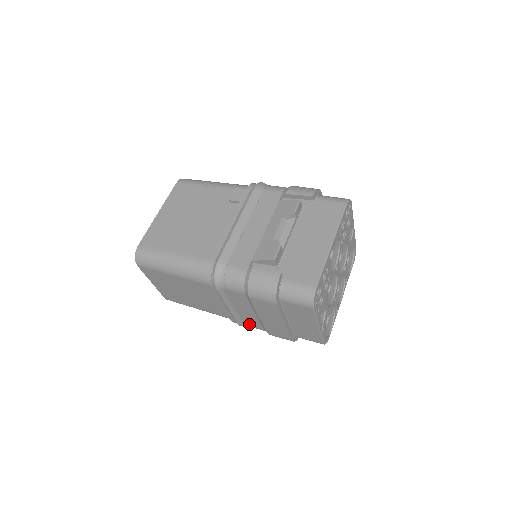
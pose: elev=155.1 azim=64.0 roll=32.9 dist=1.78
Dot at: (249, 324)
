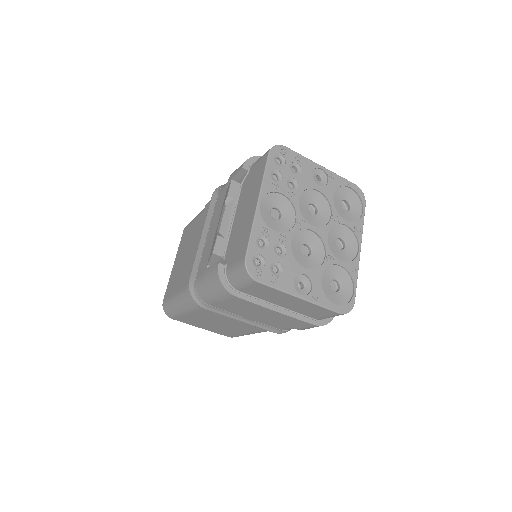
Dot at: (279, 328)
